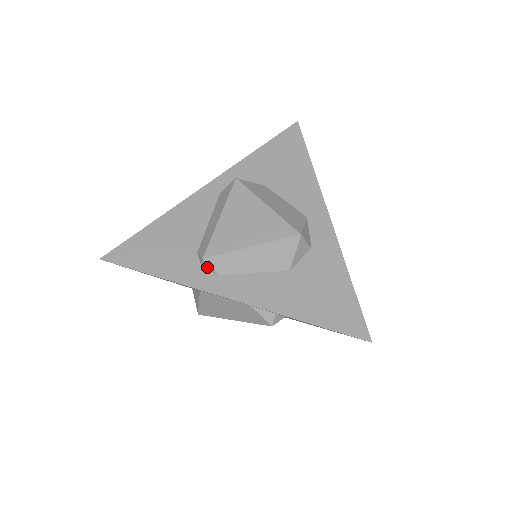
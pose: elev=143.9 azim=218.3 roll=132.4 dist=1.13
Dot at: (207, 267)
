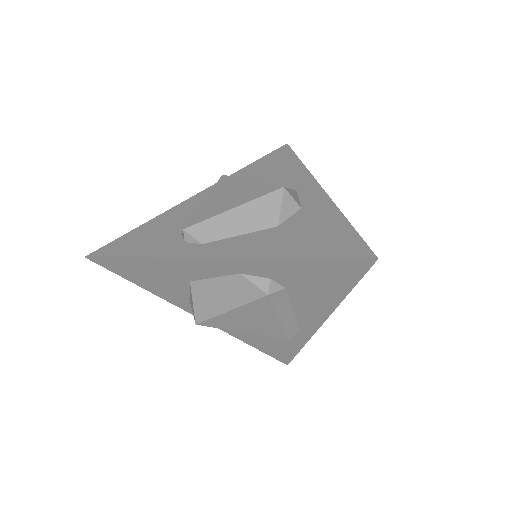
Dot at: (189, 239)
